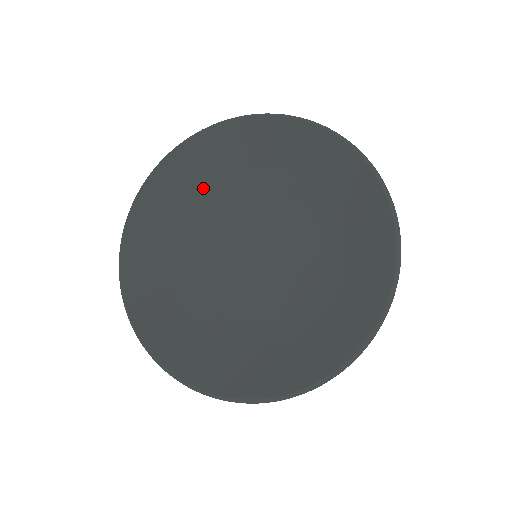
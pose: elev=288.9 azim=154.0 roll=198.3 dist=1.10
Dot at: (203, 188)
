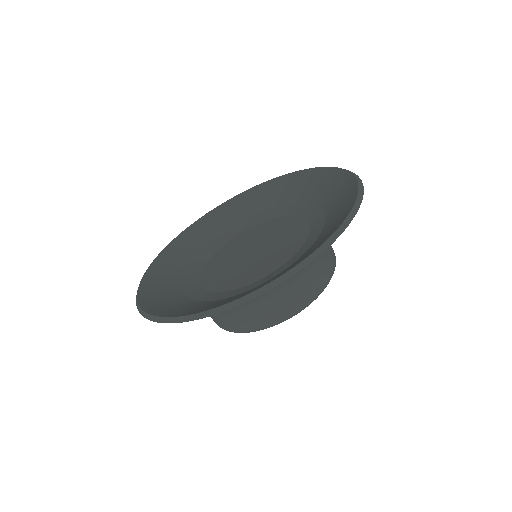
Dot at: (276, 206)
